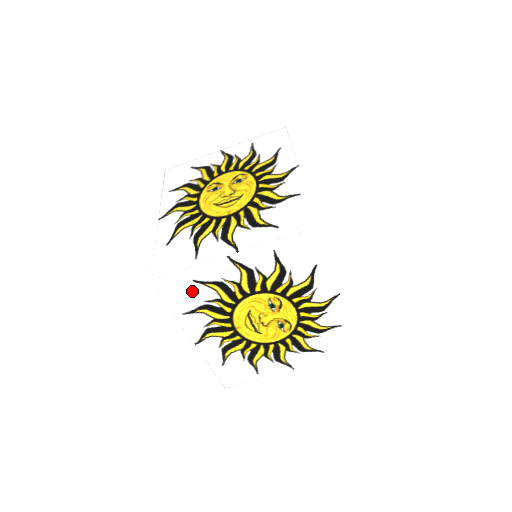
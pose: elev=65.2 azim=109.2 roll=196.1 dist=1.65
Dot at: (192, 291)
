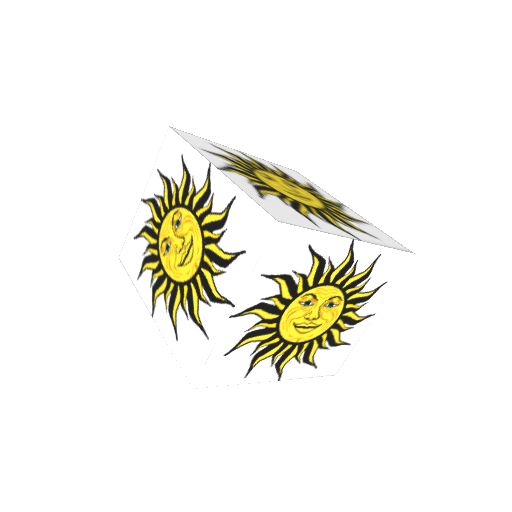
Dot at: (233, 361)
